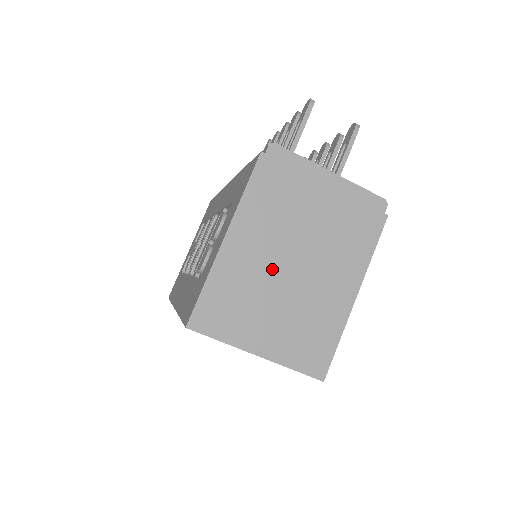
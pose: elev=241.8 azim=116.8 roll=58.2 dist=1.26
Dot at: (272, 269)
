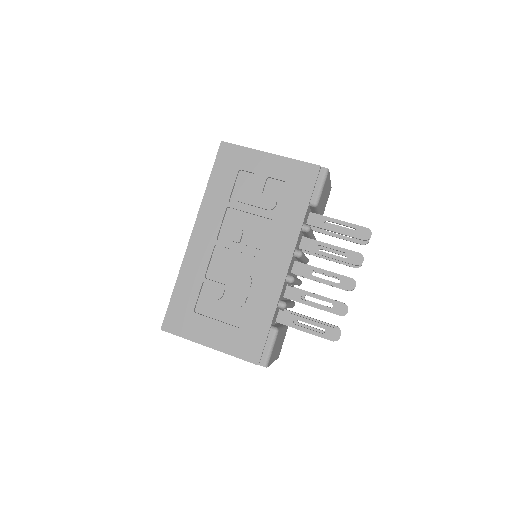
Dot at: occluded
